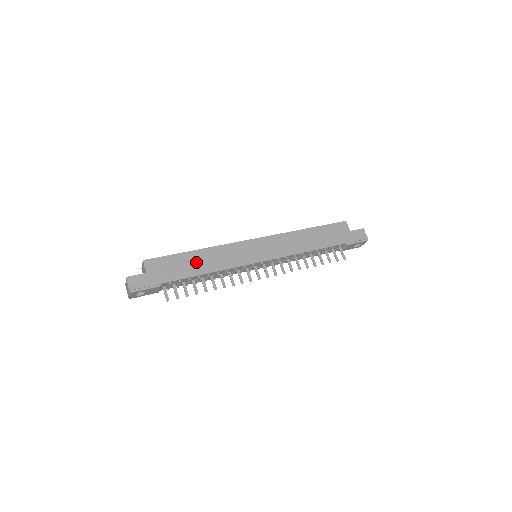
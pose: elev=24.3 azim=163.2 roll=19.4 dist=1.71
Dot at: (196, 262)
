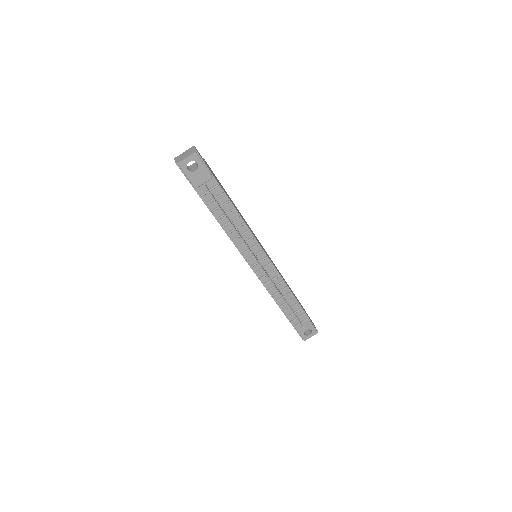
Dot at: (232, 202)
